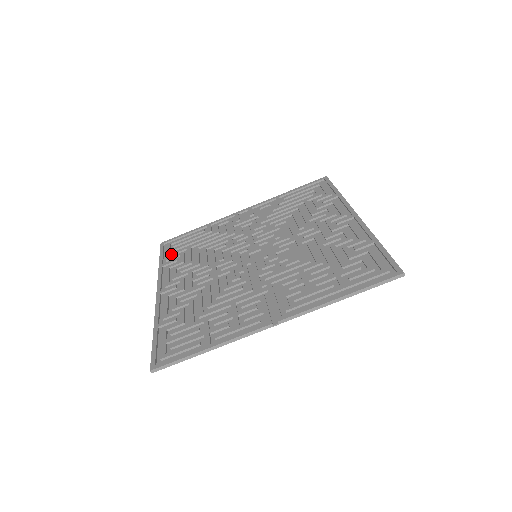
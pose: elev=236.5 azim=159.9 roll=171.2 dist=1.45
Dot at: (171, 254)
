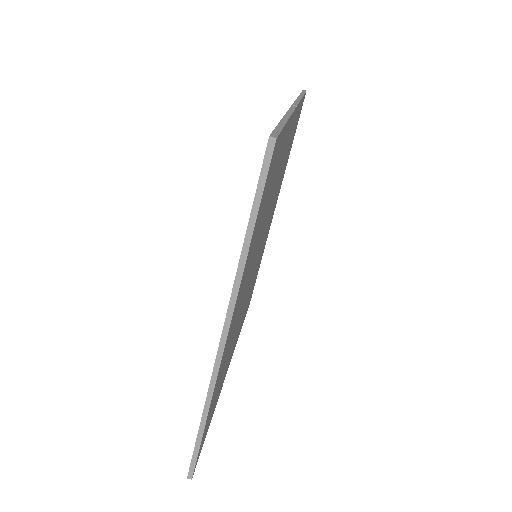
Dot at: occluded
